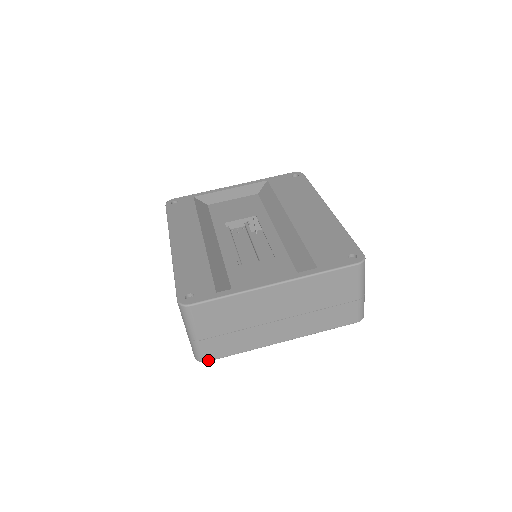
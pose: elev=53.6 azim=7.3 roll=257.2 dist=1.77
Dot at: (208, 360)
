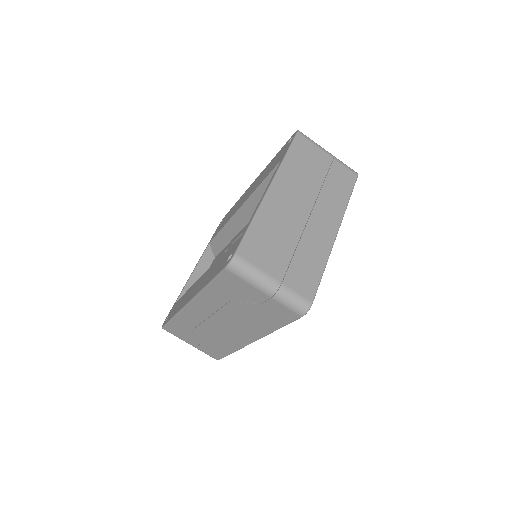
Dot at: (311, 300)
